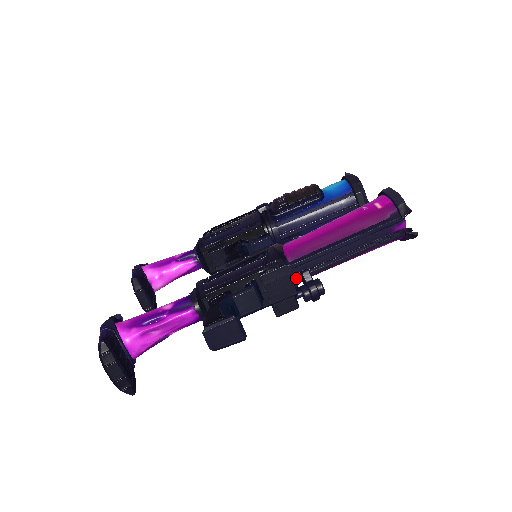
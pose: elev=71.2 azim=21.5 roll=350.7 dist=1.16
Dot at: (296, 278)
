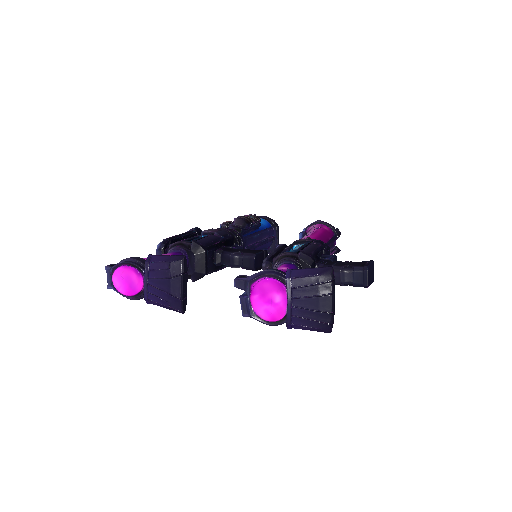
Dot at: occluded
